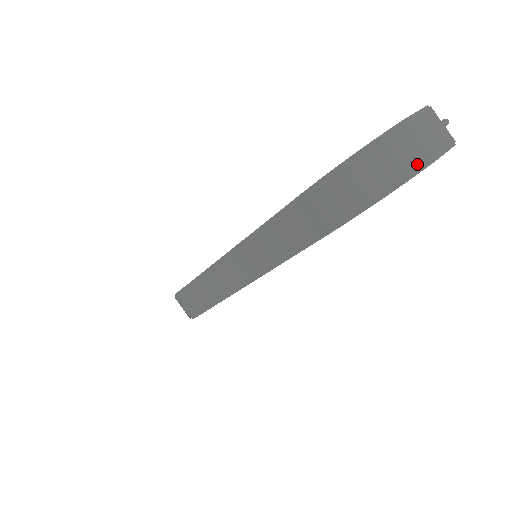
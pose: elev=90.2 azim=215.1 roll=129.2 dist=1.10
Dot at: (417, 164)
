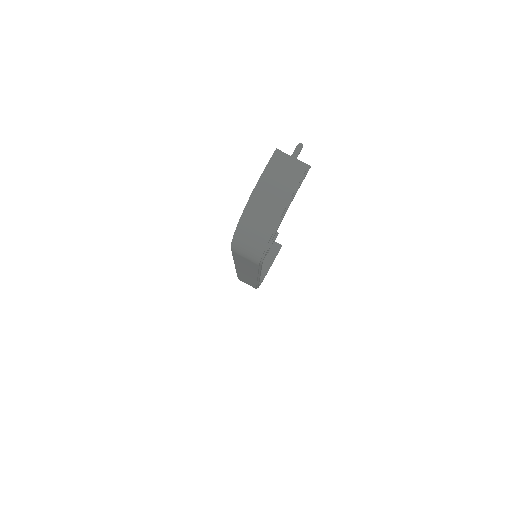
Dot at: (277, 215)
